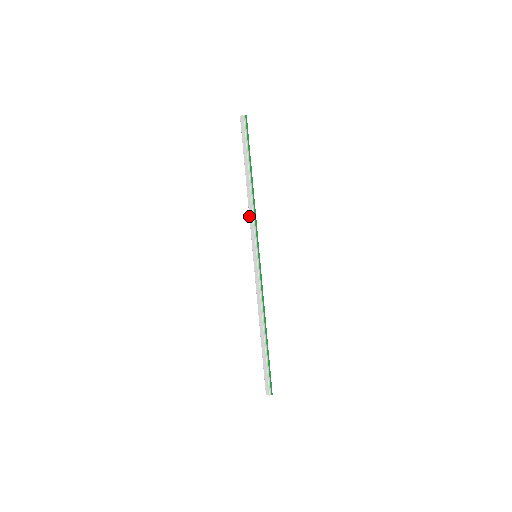
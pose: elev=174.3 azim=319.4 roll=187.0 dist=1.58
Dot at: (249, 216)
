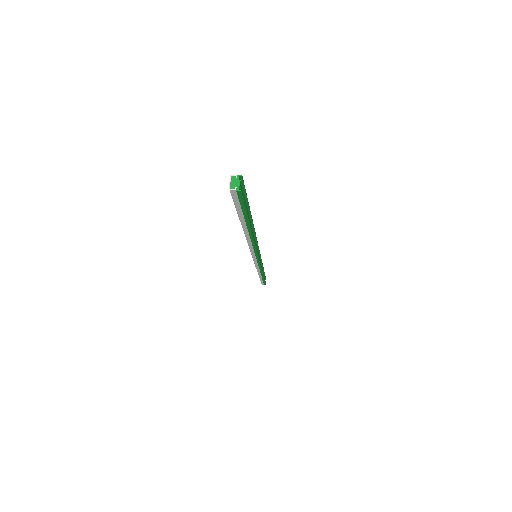
Dot at: occluded
